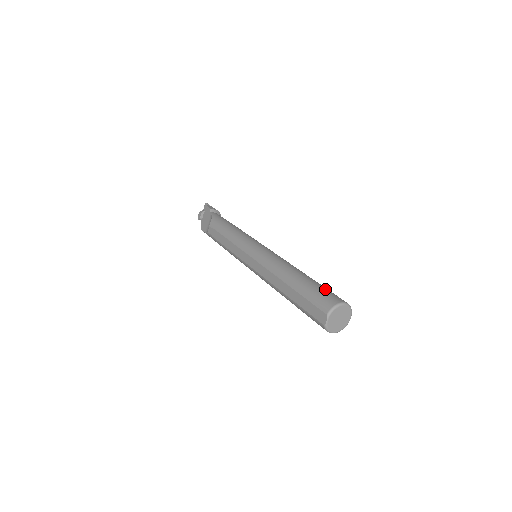
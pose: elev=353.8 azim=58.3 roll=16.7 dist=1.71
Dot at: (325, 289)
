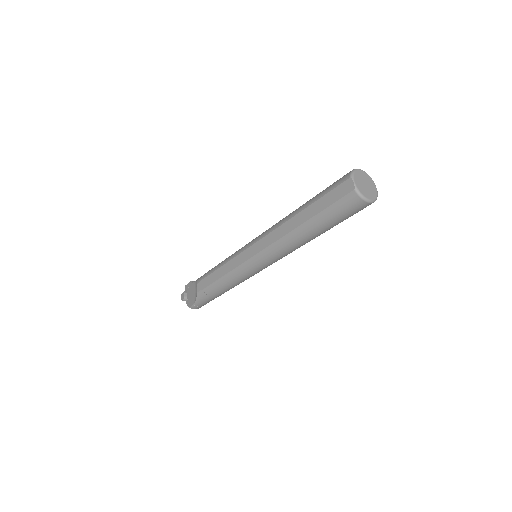
Dot at: occluded
